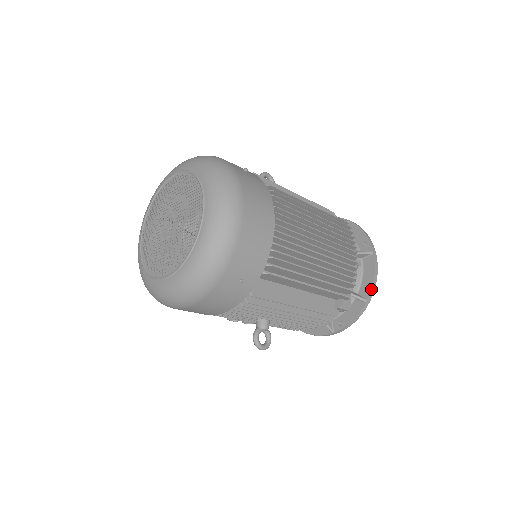
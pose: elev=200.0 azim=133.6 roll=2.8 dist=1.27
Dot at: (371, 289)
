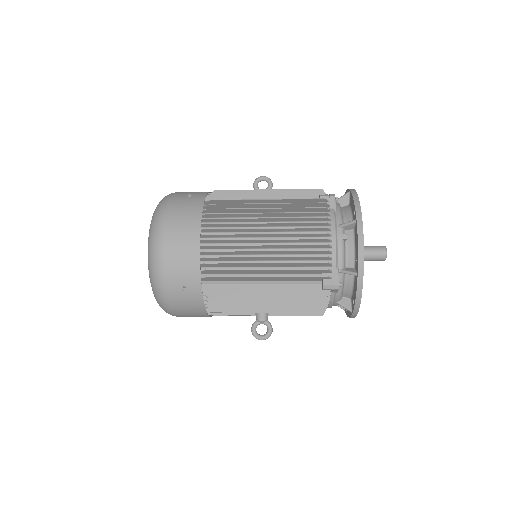
Dot at: (358, 261)
